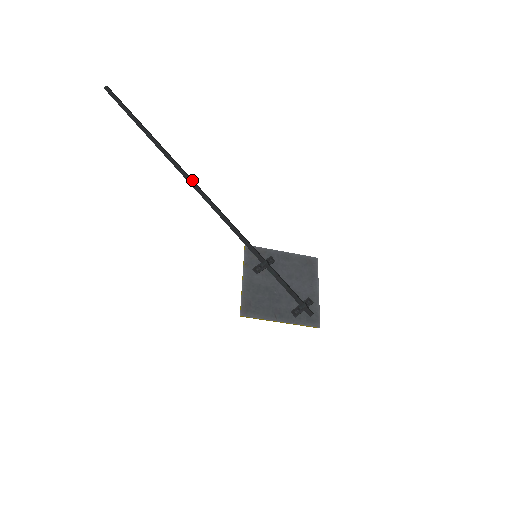
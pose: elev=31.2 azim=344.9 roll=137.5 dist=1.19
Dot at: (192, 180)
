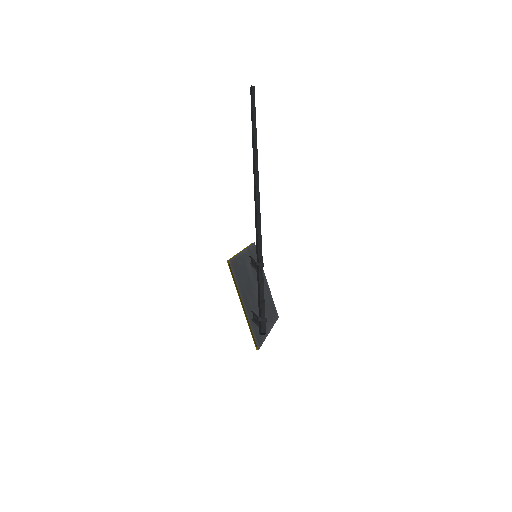
Dot at: (258, 174)
